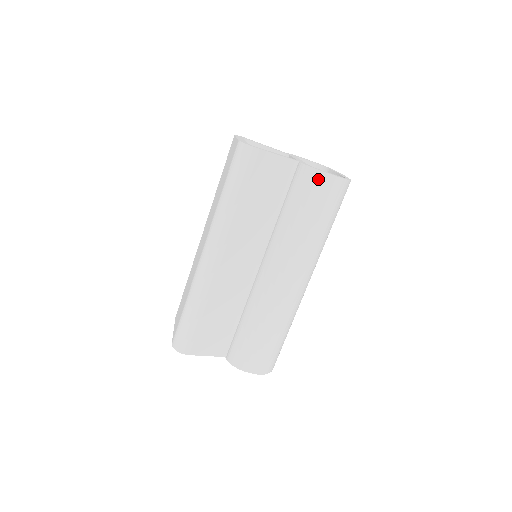
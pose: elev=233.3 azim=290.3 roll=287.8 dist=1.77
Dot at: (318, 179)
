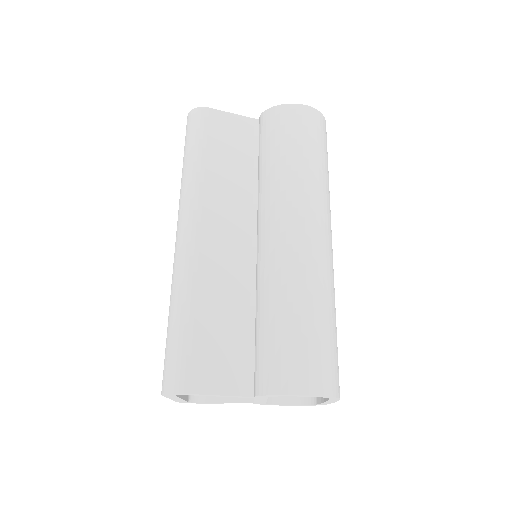
Dot at: (283, 112)
